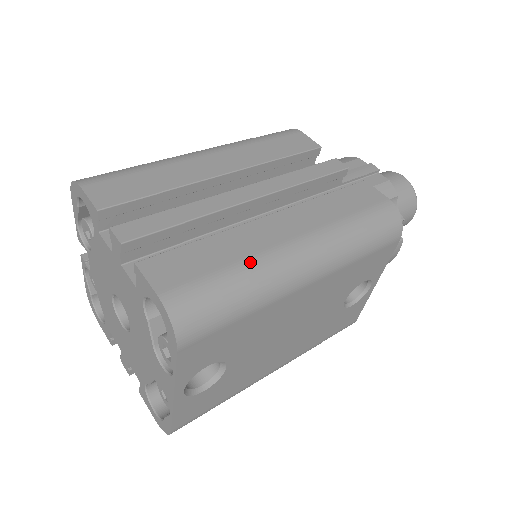
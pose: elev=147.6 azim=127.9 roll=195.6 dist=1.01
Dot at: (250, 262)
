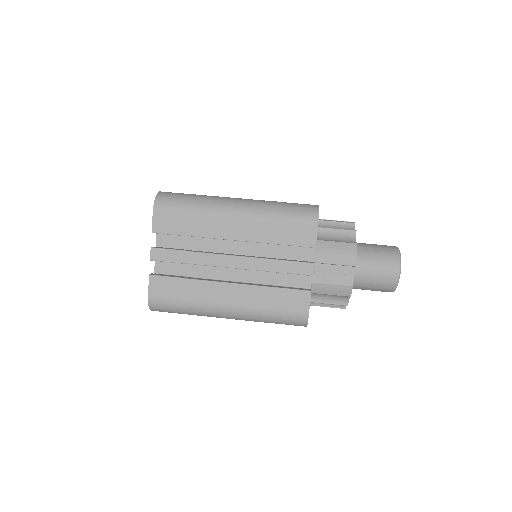
Dot at: (196, 304)
